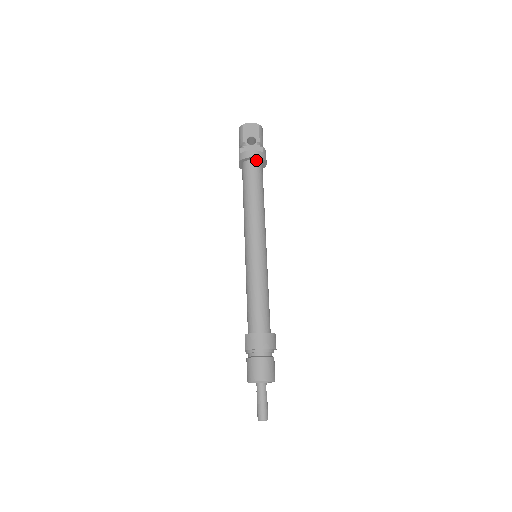
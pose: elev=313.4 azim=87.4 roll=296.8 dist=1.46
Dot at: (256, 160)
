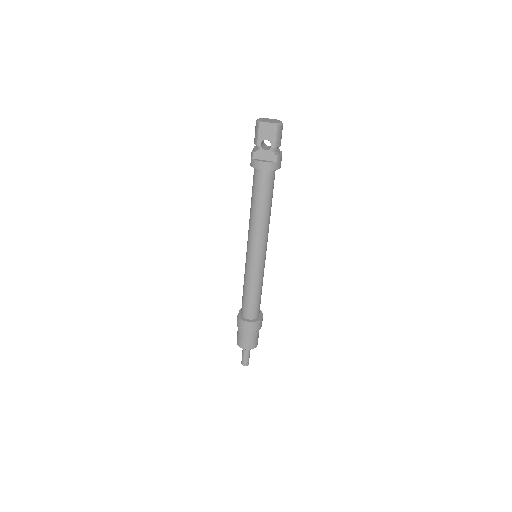
Dot at: (268, 169)
